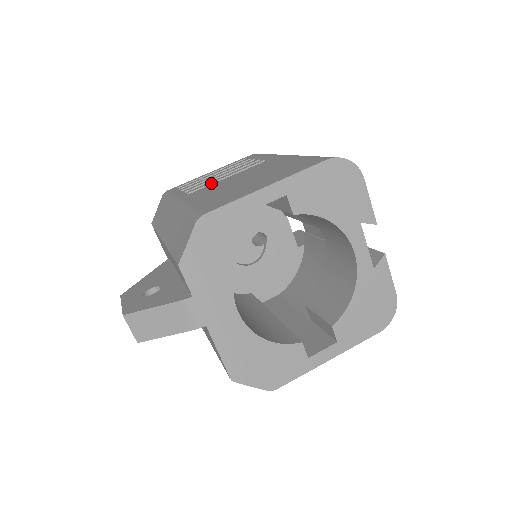
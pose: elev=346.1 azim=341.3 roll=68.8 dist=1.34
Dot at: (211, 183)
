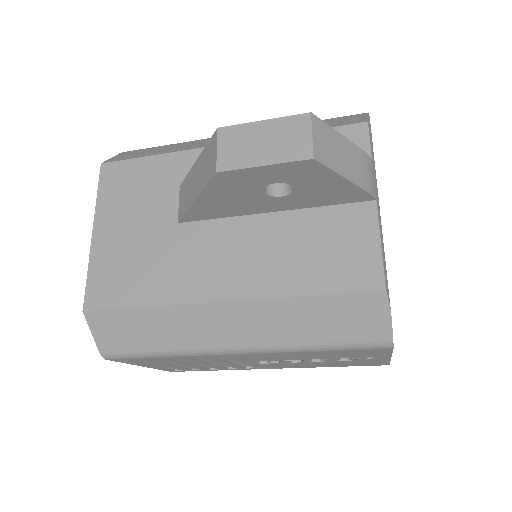
Dot at: occluded
